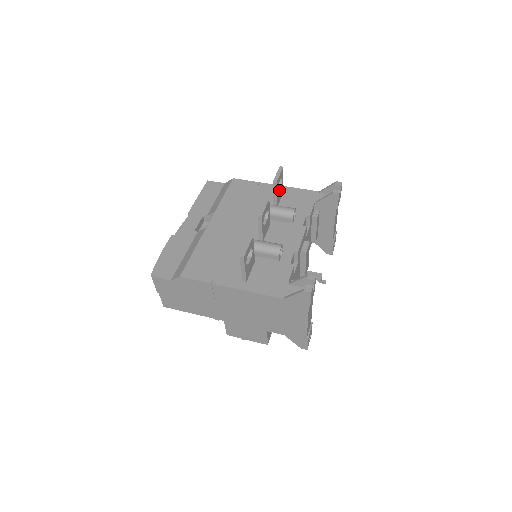
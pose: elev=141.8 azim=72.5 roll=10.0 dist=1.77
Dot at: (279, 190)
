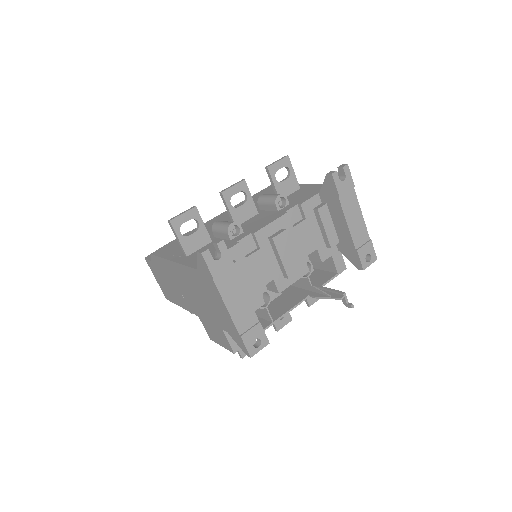
Dot at: (282, 181)
